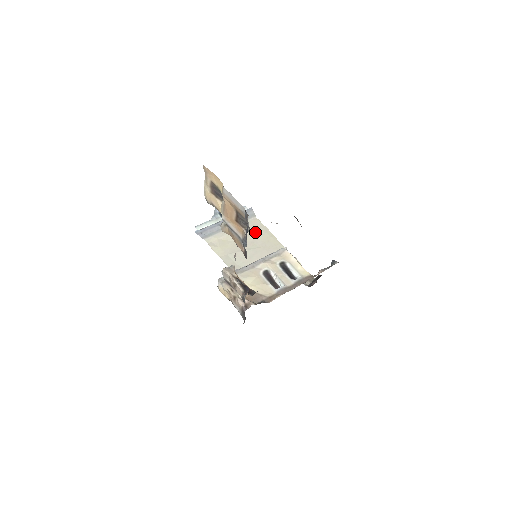
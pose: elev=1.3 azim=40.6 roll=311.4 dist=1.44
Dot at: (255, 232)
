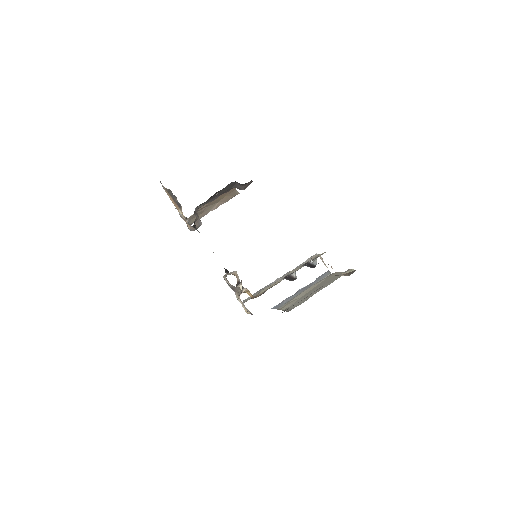
Dot at: (323, 280)
